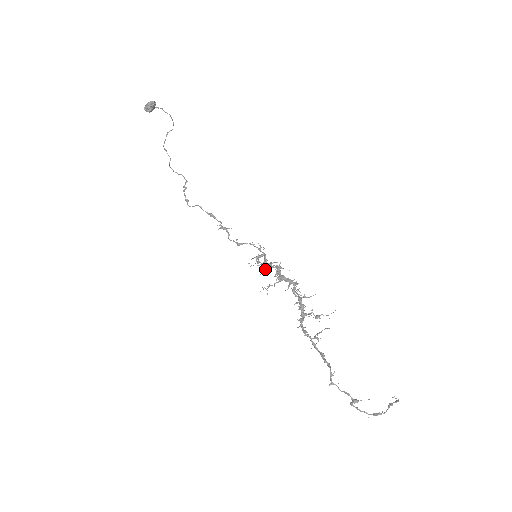
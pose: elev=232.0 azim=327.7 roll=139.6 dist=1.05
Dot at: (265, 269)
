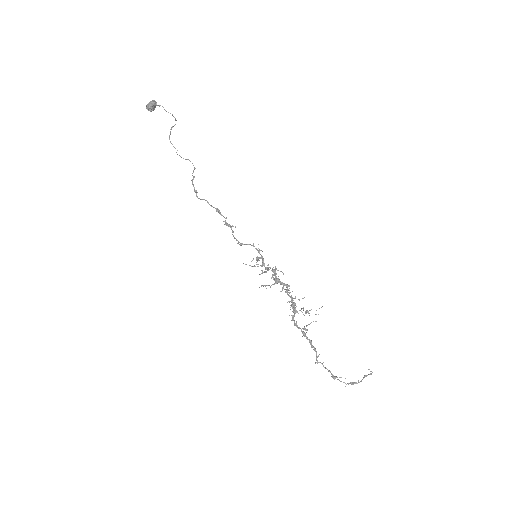
Dot at: (263, 272)
